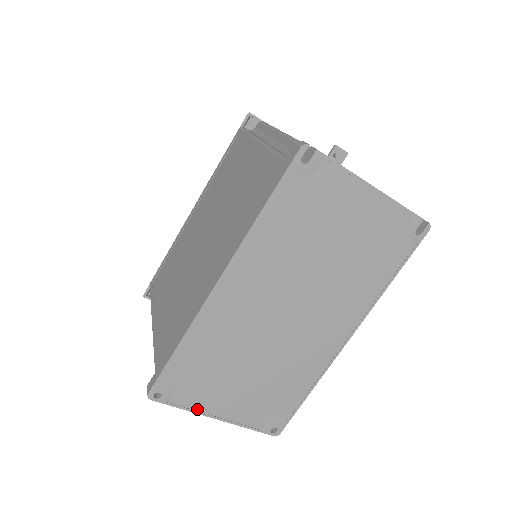
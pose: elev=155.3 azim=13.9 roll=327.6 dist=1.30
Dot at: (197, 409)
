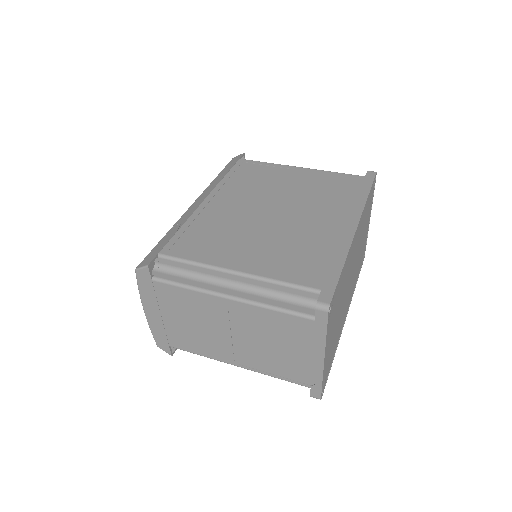
Dot at: (326, 341)
